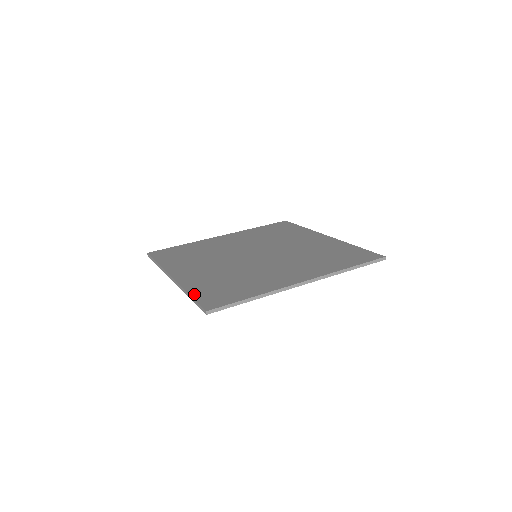
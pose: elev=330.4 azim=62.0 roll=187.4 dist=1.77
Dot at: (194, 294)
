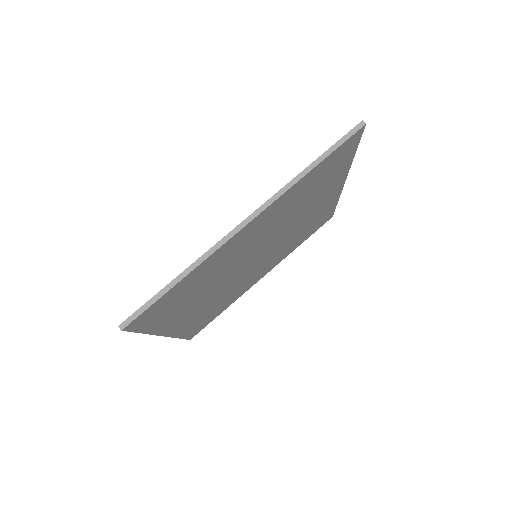
Dot at: (315, 162)
